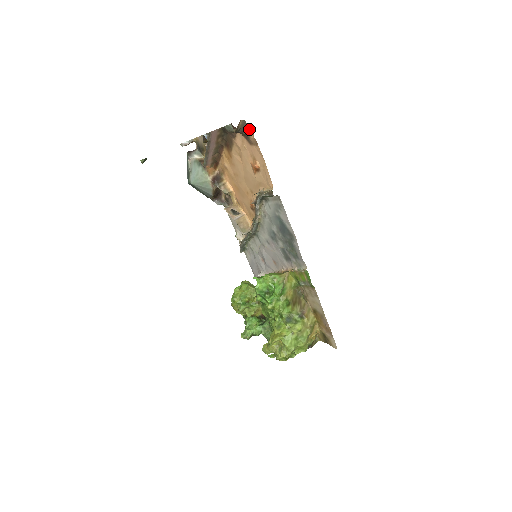
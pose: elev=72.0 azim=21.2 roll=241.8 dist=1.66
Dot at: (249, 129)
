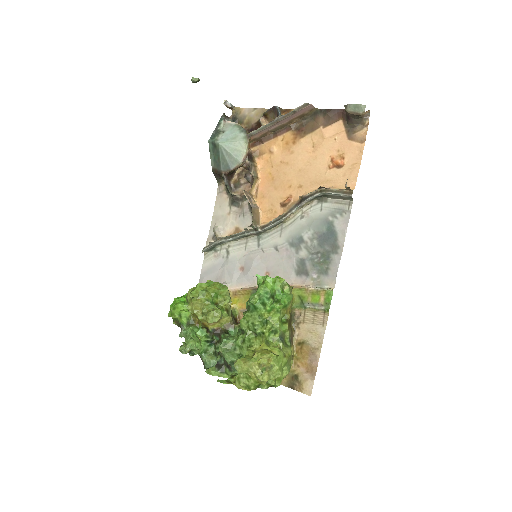
Dot at: (365, 124)
